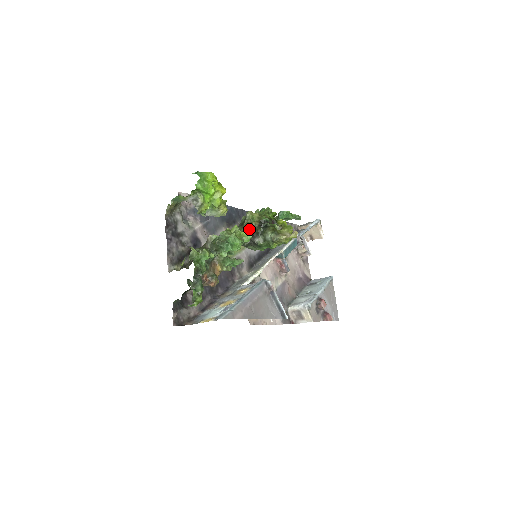
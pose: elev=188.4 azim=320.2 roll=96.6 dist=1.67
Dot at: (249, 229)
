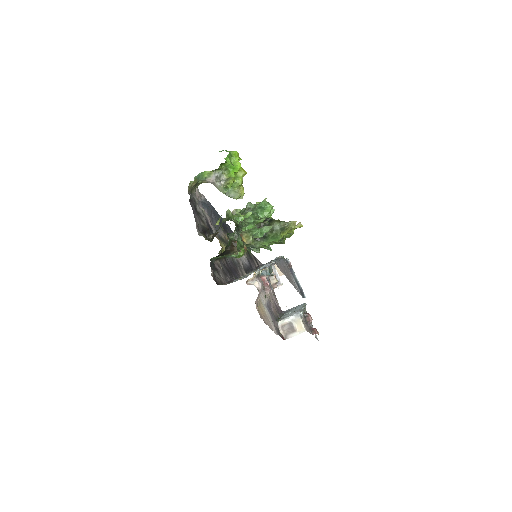
Dot at: occluded
